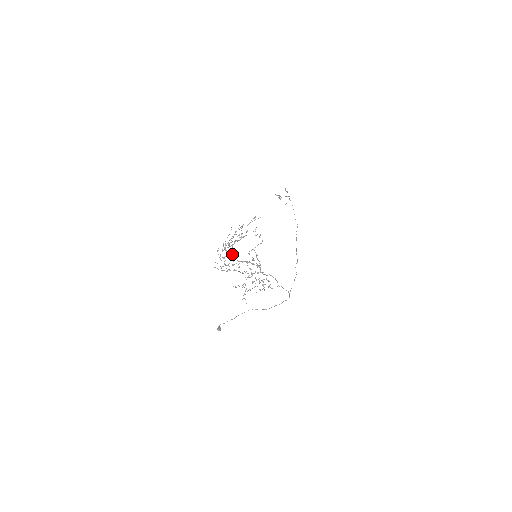
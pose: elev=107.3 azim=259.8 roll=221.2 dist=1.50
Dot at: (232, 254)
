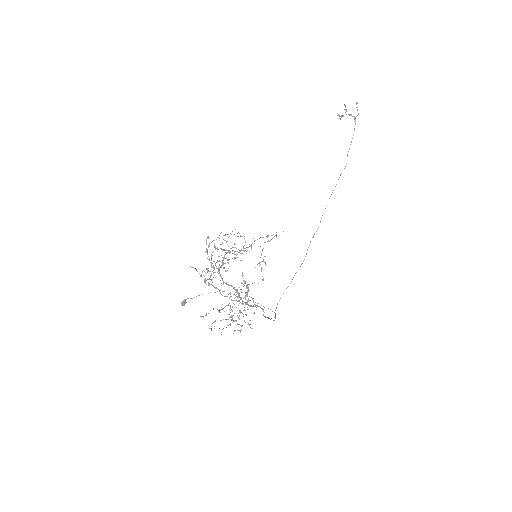
Dot at: occluded
